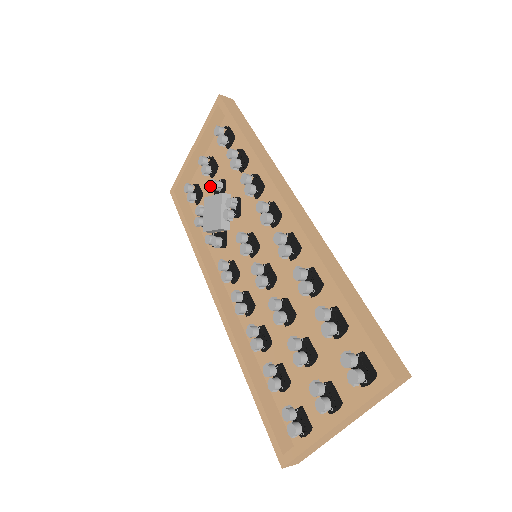
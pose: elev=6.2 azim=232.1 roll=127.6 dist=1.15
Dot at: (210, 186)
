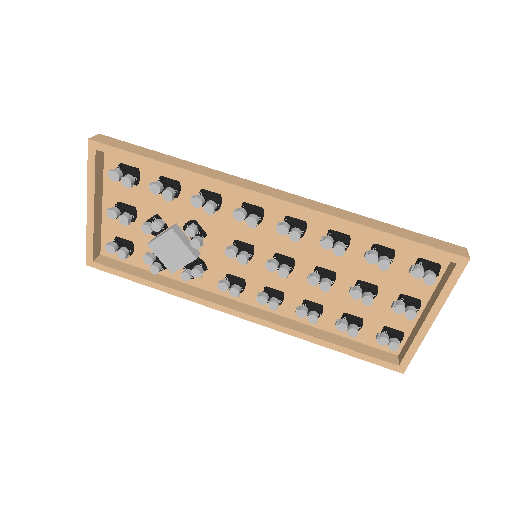
Dot at: (149, 231)
